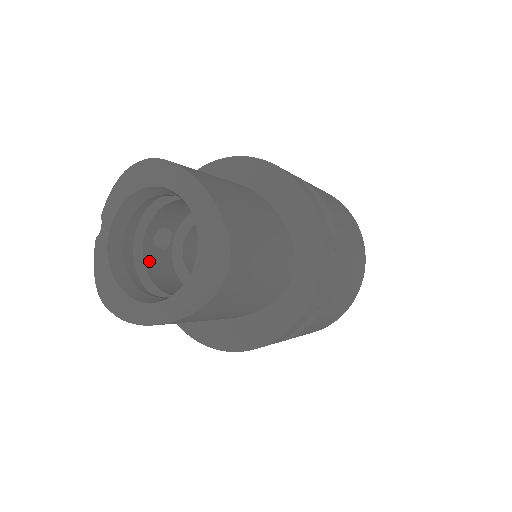
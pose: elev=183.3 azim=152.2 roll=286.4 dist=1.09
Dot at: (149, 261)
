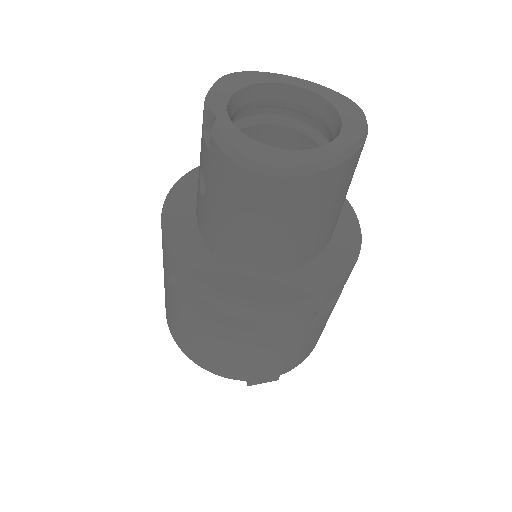
Dot at: occluded
